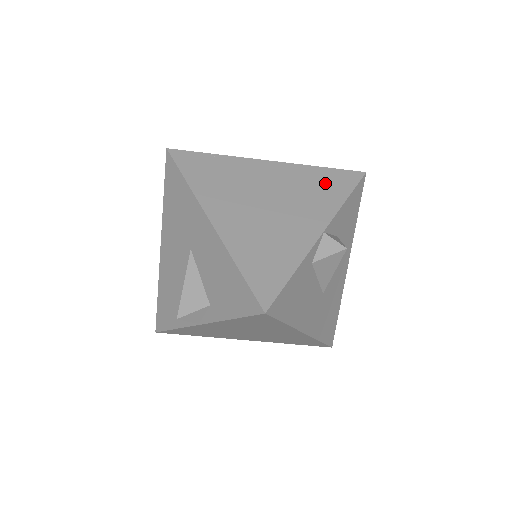
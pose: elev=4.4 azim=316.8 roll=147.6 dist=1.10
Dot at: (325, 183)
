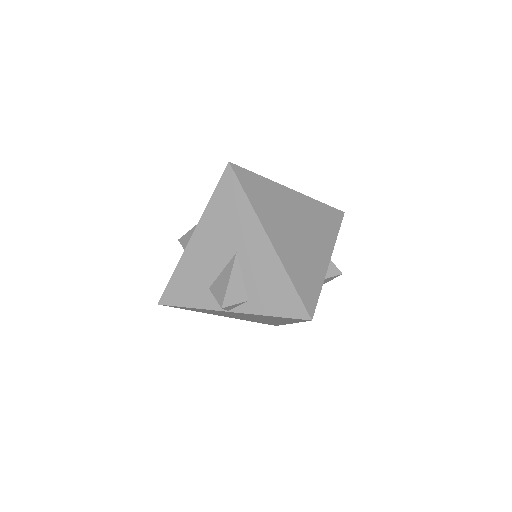
Dot at: (326, 218)
